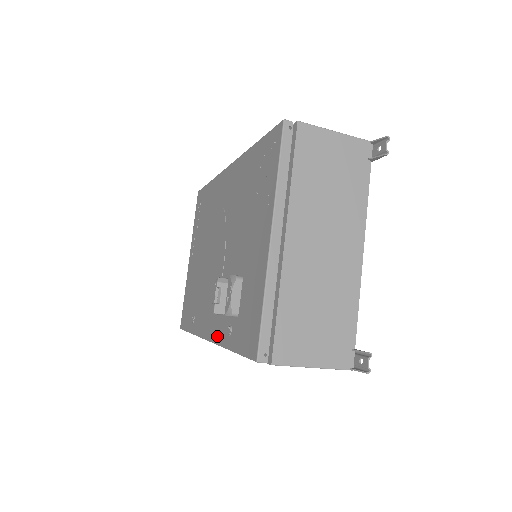
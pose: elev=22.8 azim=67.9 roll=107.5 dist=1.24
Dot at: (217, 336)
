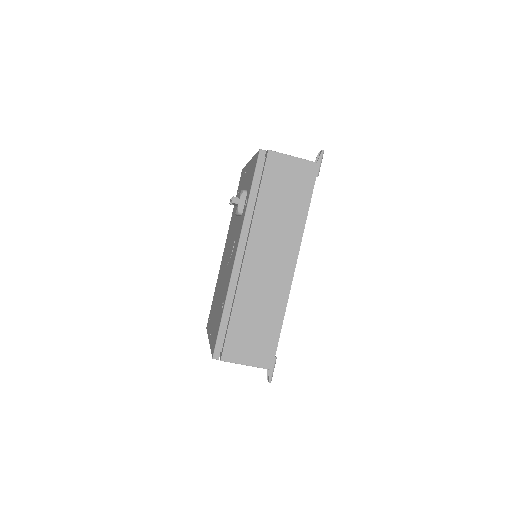
Dot at: (241, 229)
